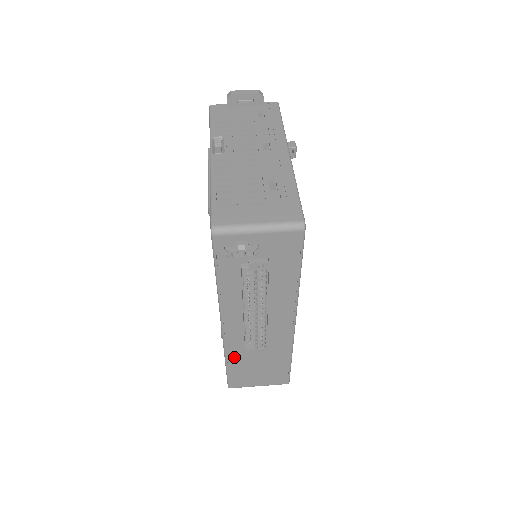
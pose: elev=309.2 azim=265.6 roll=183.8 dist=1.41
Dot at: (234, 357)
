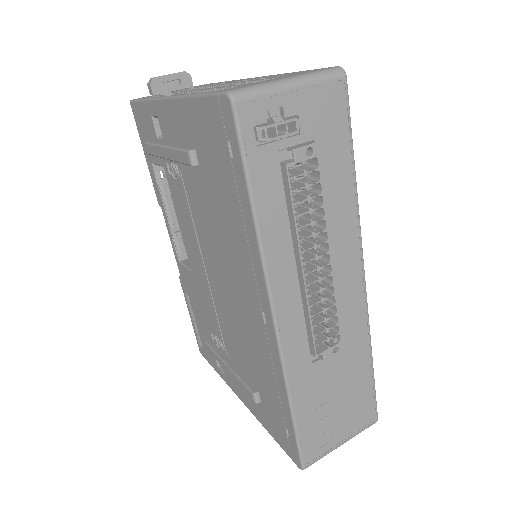
Dot at: (300, 386)
